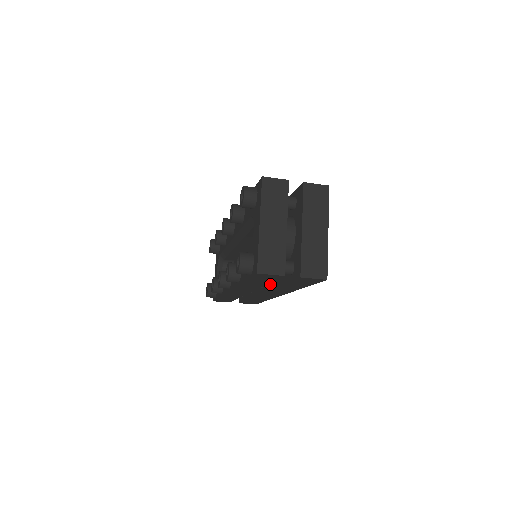
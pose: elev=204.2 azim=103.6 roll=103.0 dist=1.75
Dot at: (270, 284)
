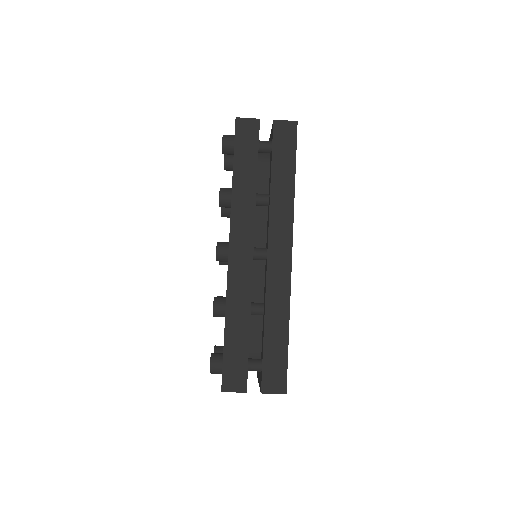
Dot at: (268, 218)
